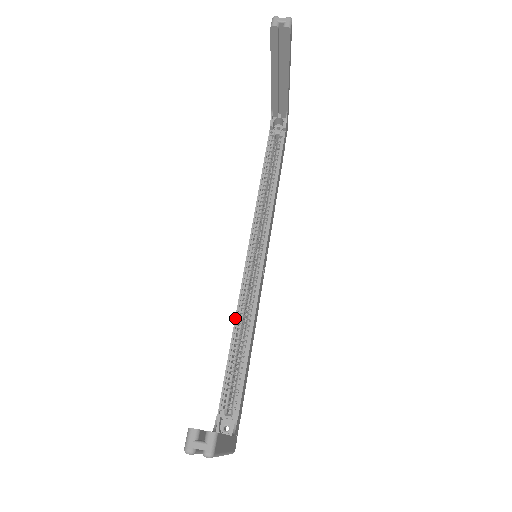
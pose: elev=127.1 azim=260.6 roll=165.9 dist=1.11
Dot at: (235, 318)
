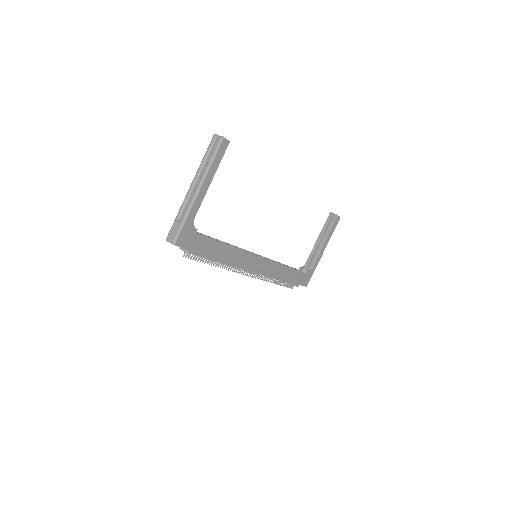
Dot at: (228, 243)
